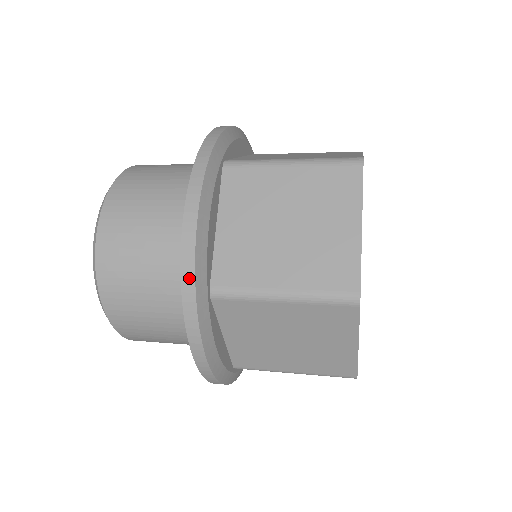
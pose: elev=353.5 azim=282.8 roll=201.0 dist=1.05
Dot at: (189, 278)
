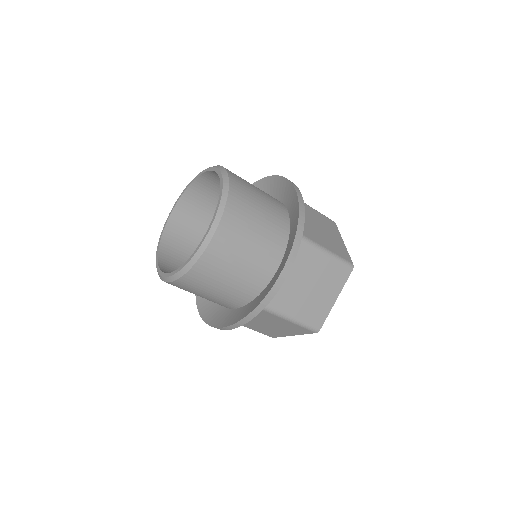
Dot at: (302, 219)
